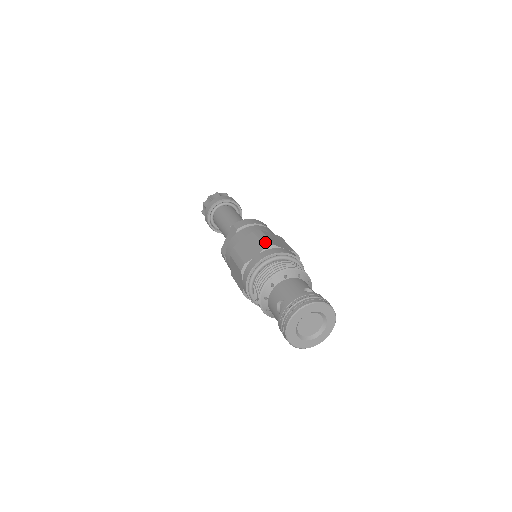
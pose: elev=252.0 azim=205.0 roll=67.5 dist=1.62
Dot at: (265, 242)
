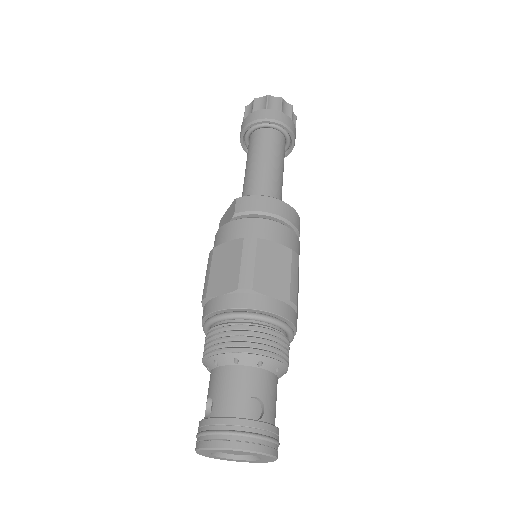
Dot at: (243, 276)
